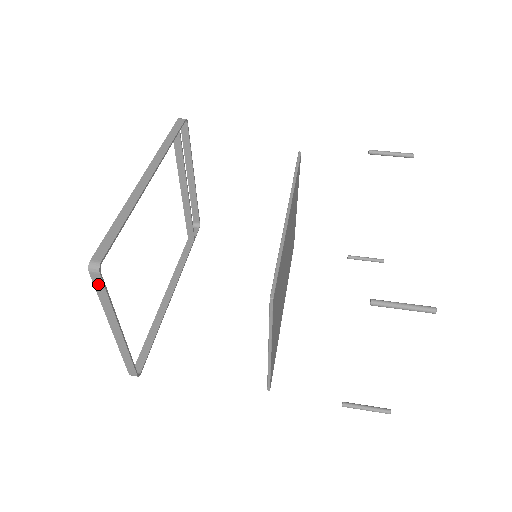
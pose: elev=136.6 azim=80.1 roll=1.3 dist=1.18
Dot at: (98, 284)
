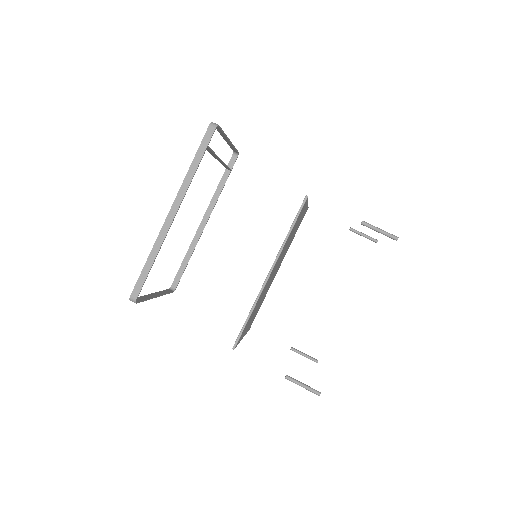
Dot at: occluded
